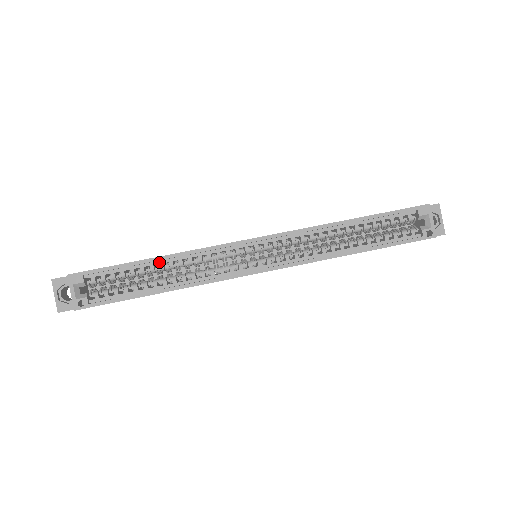
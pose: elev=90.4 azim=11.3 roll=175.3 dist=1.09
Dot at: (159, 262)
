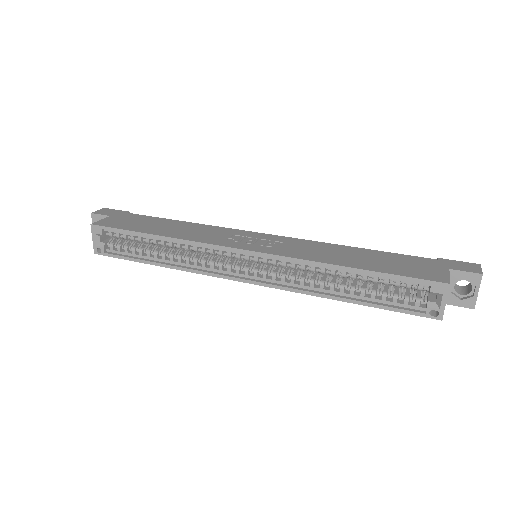
Dot at: (161, 239)
